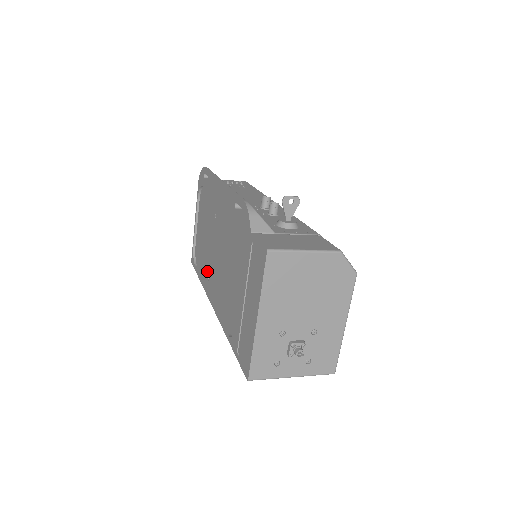
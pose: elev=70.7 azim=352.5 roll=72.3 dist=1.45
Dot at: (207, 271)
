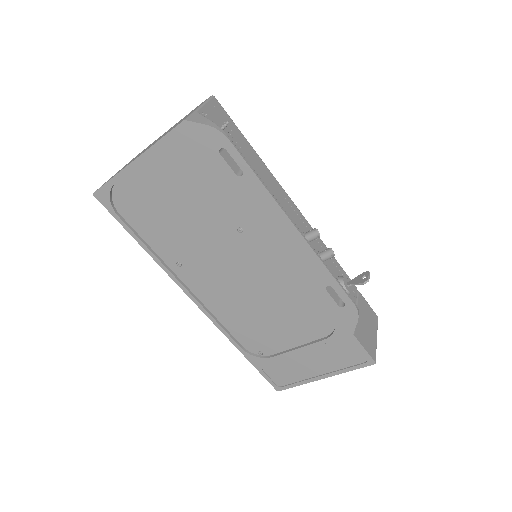
Dot at: (176, 255)
